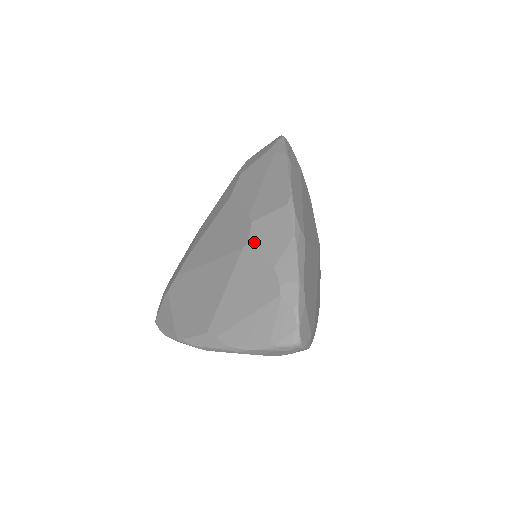
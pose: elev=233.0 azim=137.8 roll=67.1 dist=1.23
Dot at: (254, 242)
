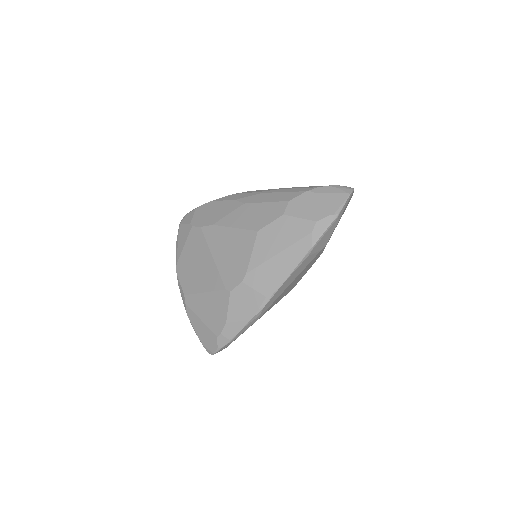
Dot at: (232, 296)
